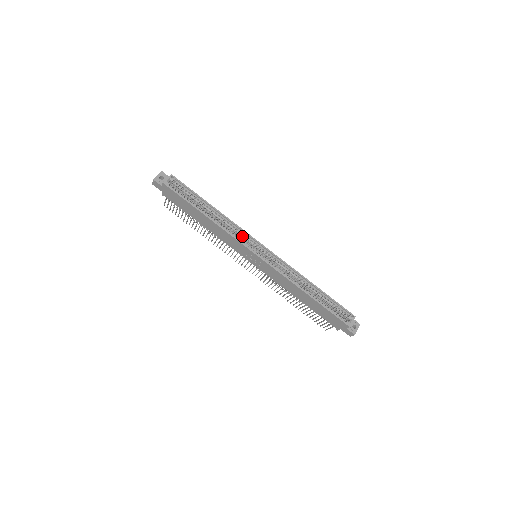
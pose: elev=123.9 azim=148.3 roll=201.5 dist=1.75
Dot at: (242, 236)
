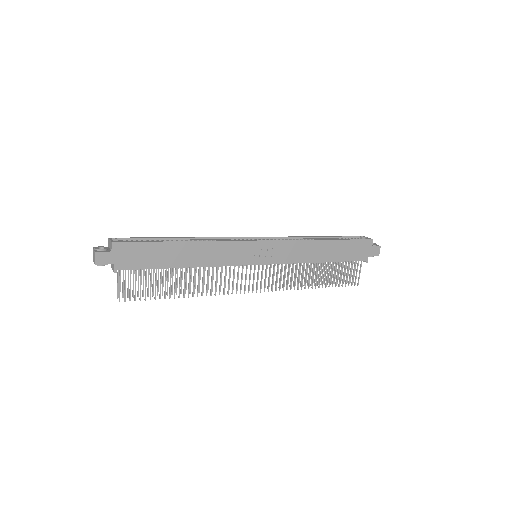
Dot at: occluded
